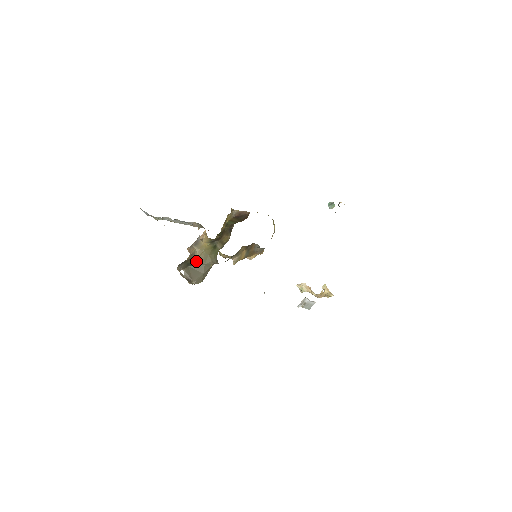
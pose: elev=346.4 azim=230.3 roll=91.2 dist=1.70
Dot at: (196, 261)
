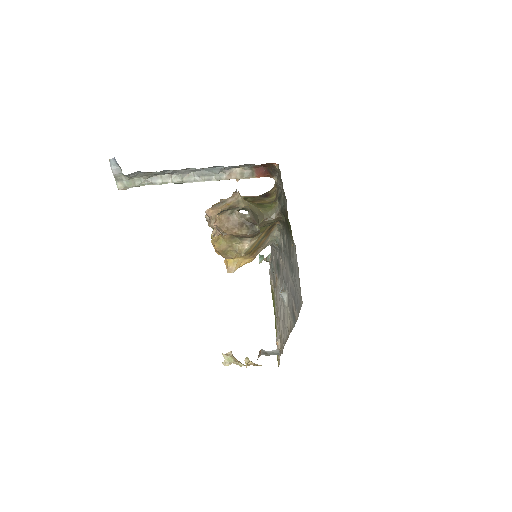
Dot at: (246, 210)
